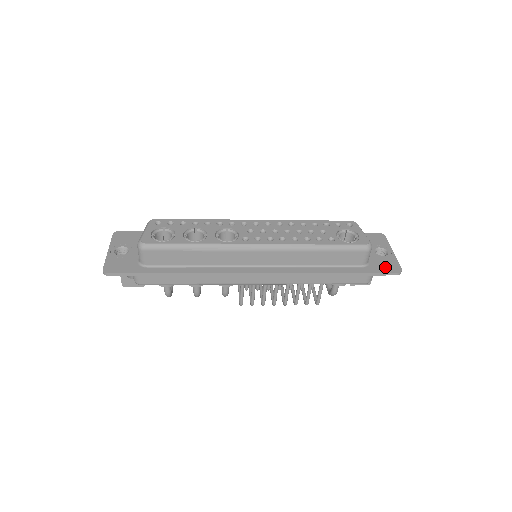
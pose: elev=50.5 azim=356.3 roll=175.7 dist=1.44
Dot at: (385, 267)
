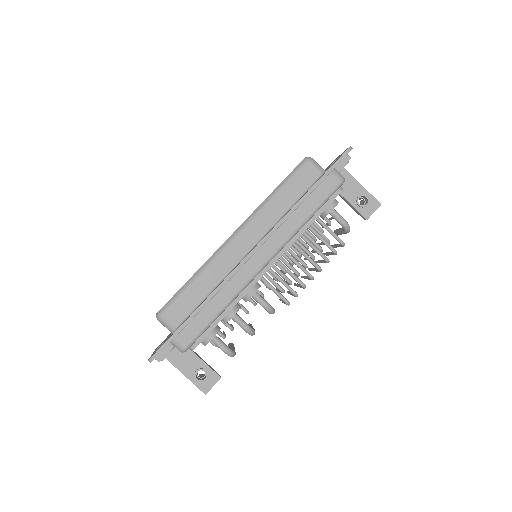
Dot at: (338, 158)
